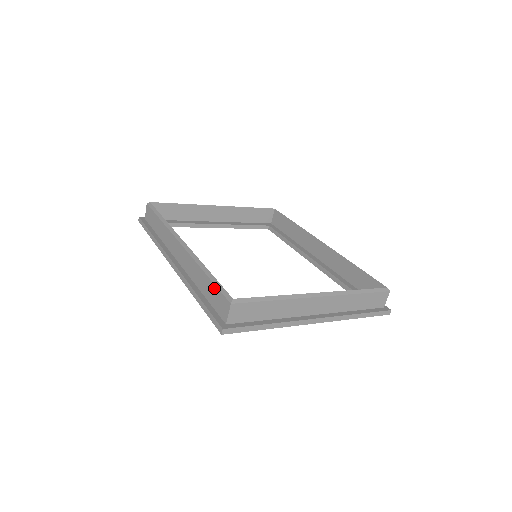
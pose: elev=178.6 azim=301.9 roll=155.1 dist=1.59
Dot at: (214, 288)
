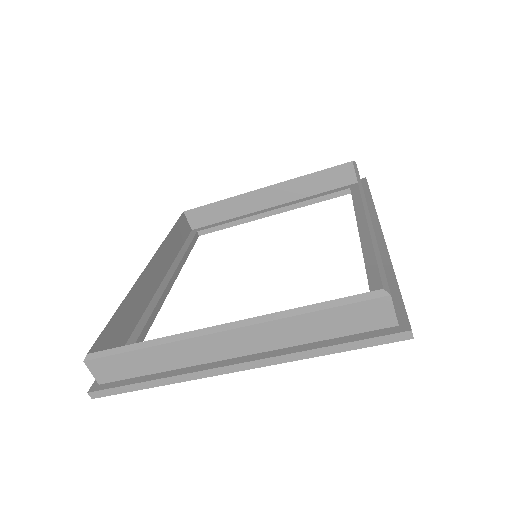
Dot at: (106, 333)
